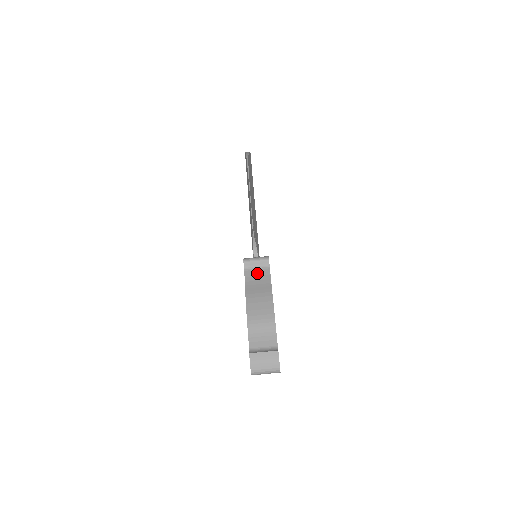
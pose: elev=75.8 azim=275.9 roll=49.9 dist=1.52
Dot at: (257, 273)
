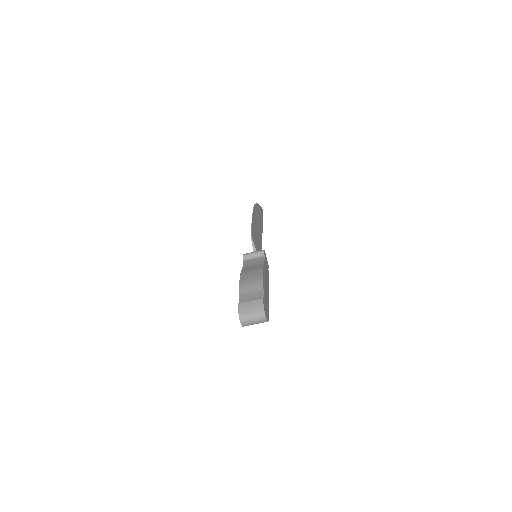
Dot at: (253, 261)
